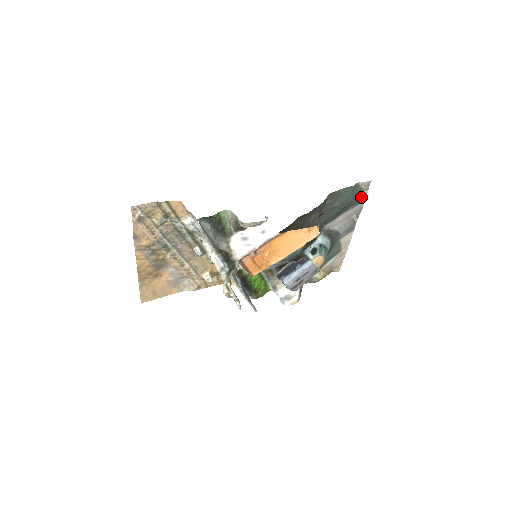
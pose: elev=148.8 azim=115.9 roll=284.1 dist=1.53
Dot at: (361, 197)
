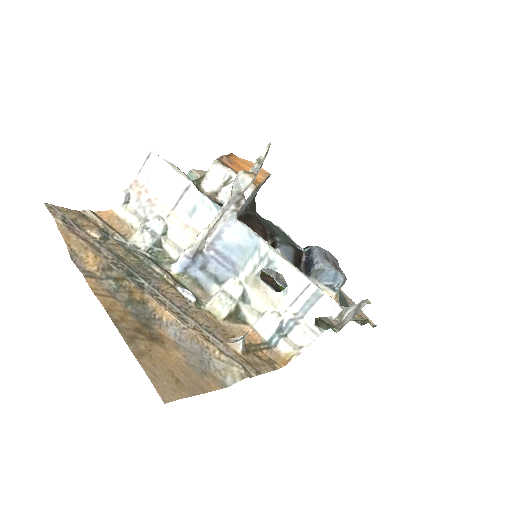
Dot at: occluded
